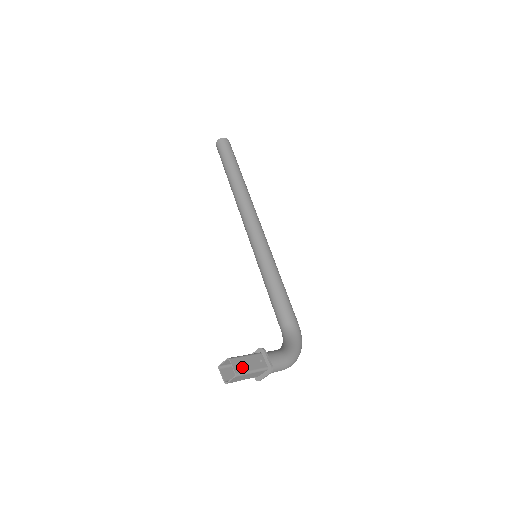
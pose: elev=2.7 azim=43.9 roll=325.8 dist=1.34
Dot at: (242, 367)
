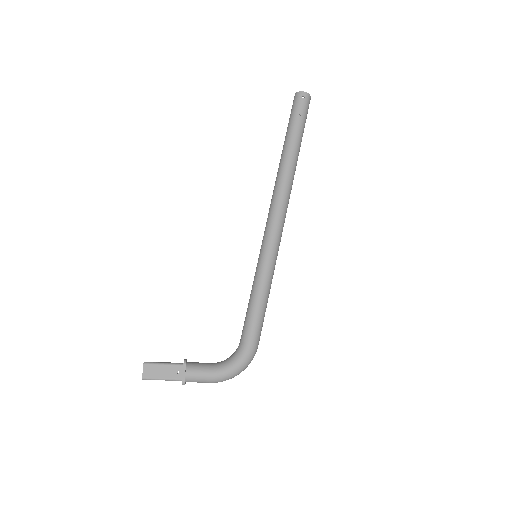
Dot at: (153, 373)
